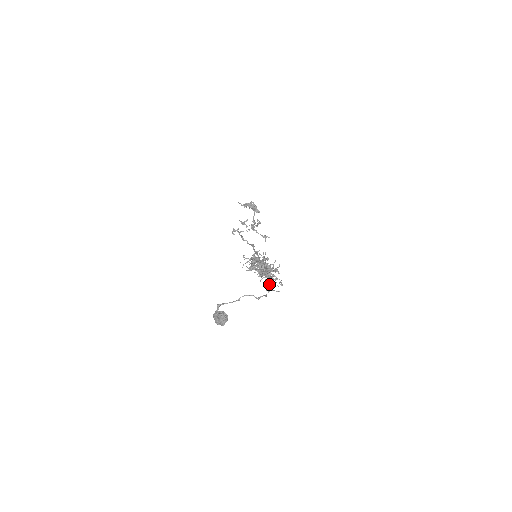
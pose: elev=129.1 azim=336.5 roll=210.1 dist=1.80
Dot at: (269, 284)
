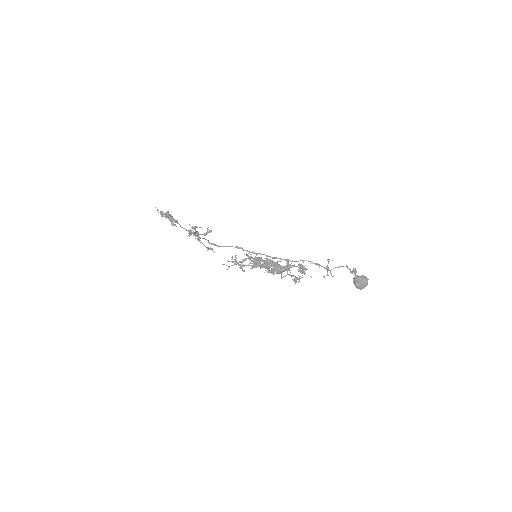
Dot at: (295, 278)
